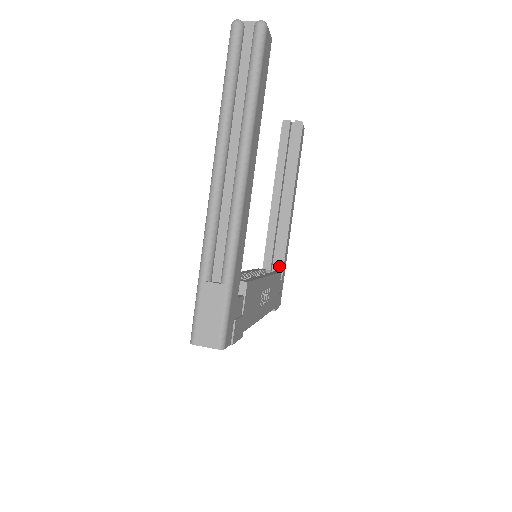
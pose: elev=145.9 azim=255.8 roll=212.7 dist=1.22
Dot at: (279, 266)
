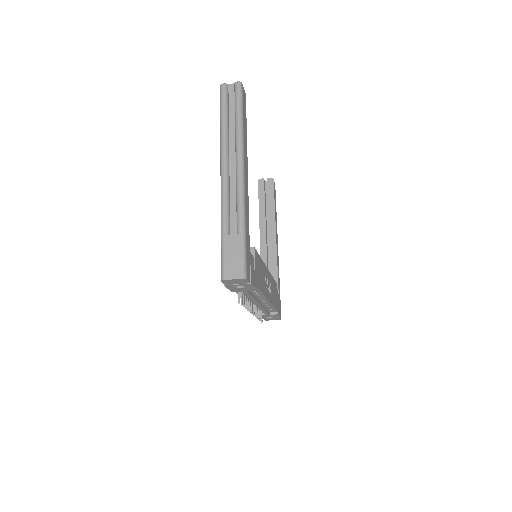
Dot at: occluded
